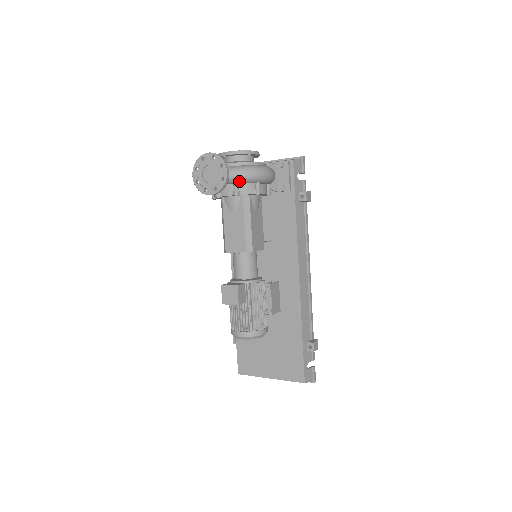
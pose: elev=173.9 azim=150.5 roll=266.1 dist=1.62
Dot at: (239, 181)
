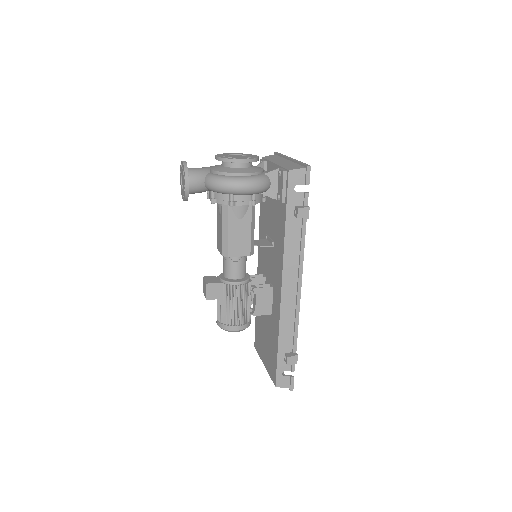
Dot at: (212, 190)
